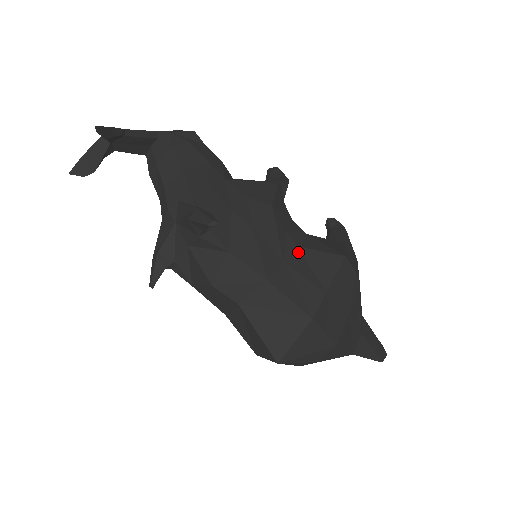
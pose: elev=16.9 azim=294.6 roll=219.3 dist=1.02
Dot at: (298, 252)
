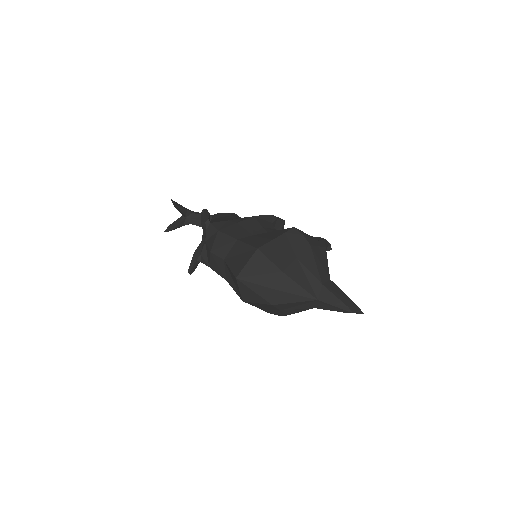
Dot at: (267, 233)
